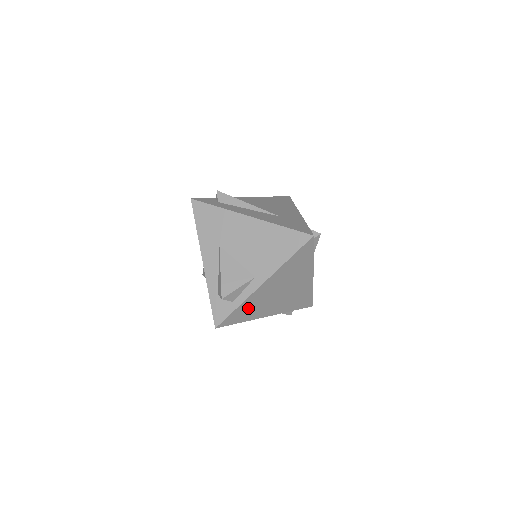
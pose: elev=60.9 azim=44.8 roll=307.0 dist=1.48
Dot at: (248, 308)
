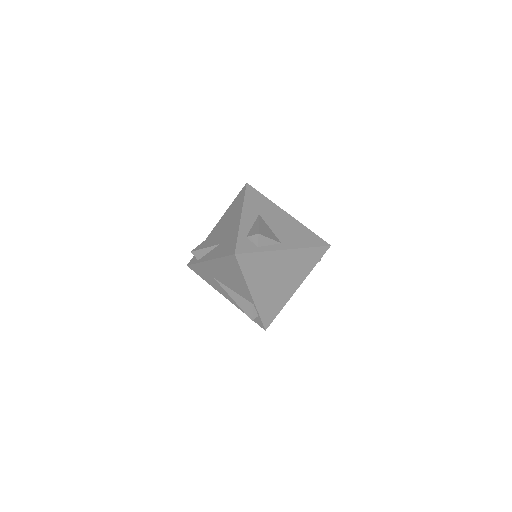
Dot at: (259, 264)
